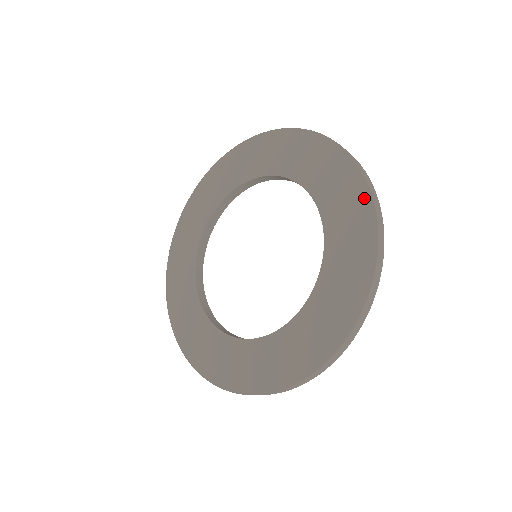
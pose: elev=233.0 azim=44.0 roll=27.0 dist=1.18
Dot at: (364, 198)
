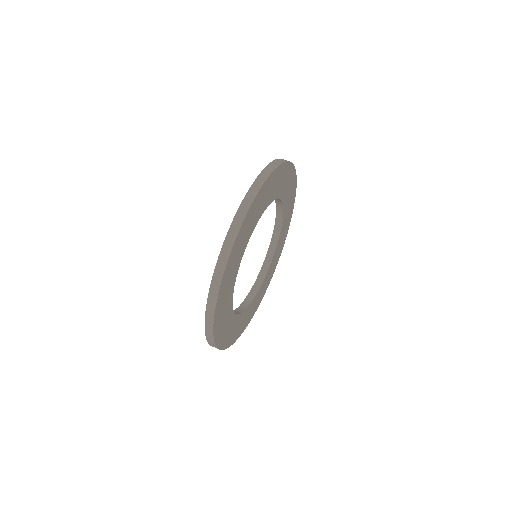
Dot at: occluded
